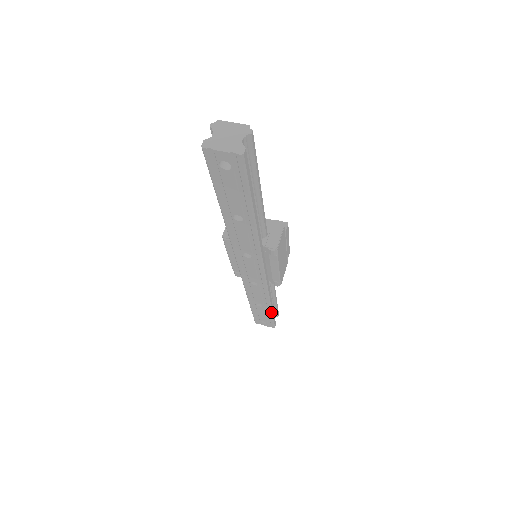
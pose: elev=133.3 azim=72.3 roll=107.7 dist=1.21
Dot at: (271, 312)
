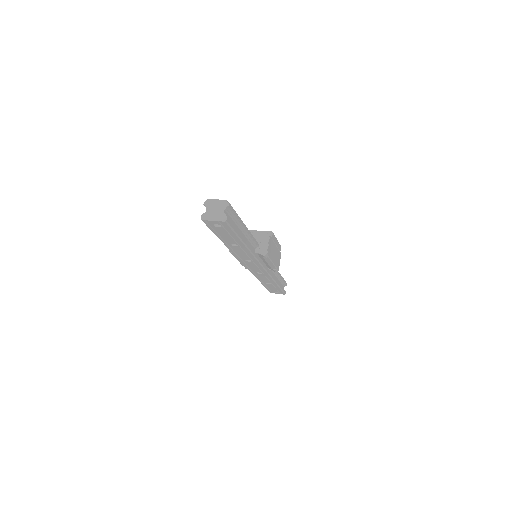
Dot at: (278, 286)
